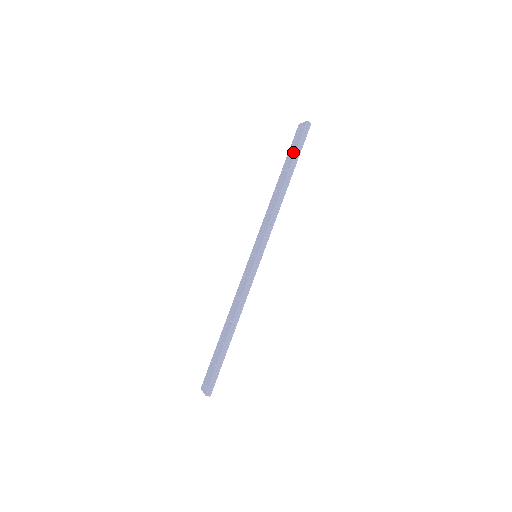
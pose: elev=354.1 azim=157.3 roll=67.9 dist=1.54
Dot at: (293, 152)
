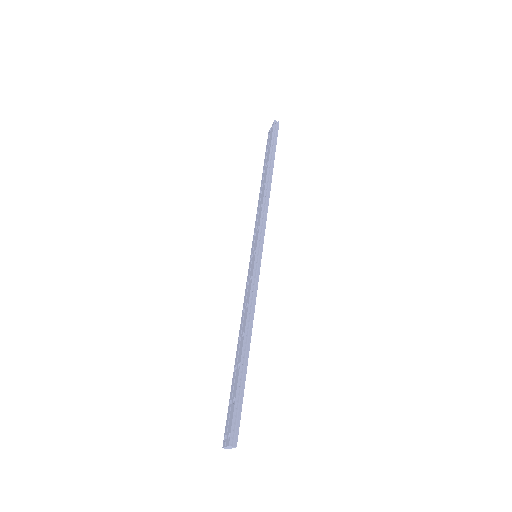
Dot at: (268, 150)
